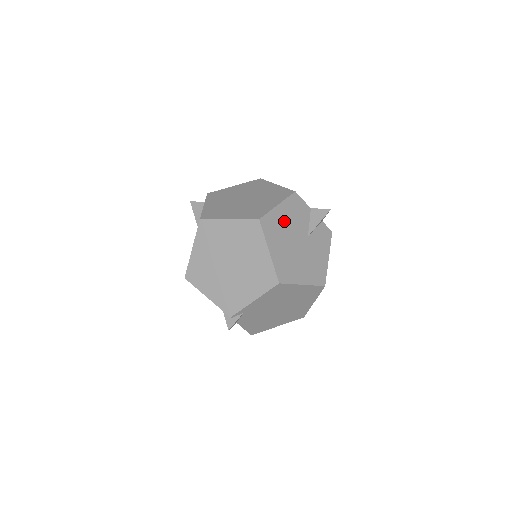
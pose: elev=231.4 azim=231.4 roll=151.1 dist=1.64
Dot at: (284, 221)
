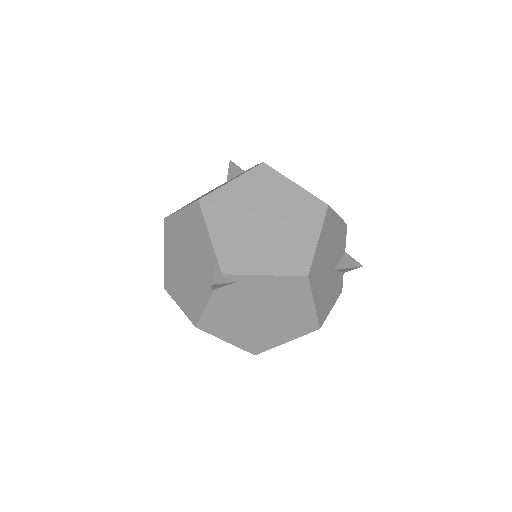
Dot at: (334, 233)
